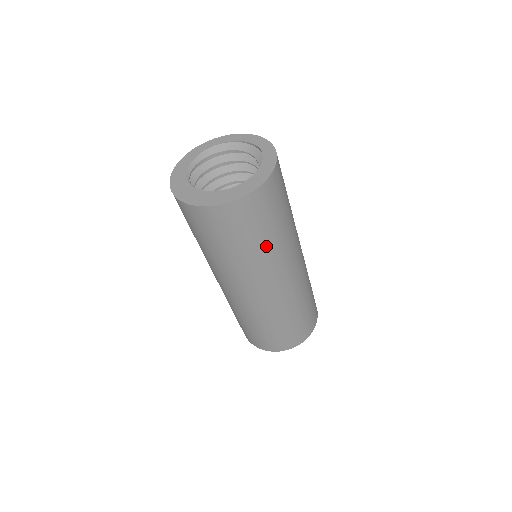
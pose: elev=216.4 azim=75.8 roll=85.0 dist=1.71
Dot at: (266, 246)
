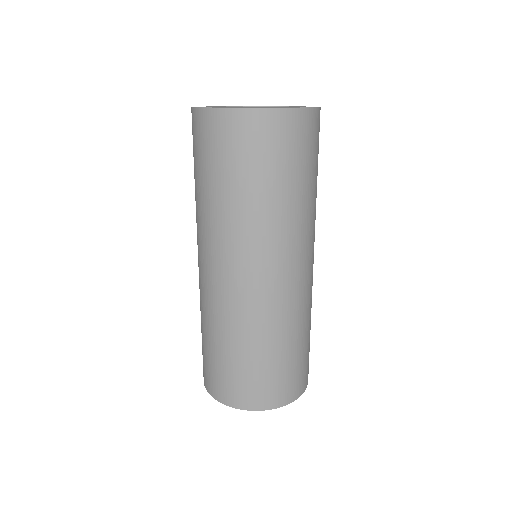
Dot at: (290, 200)
